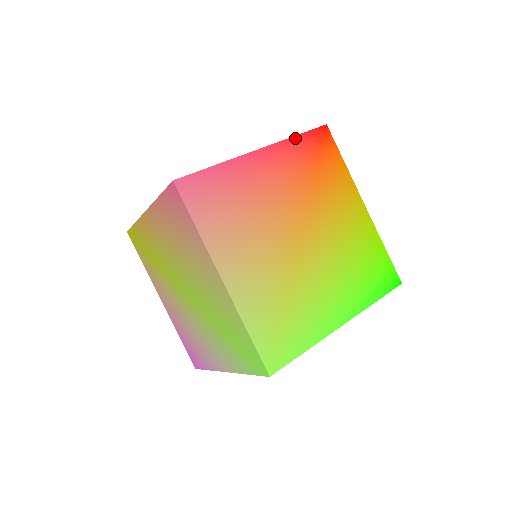
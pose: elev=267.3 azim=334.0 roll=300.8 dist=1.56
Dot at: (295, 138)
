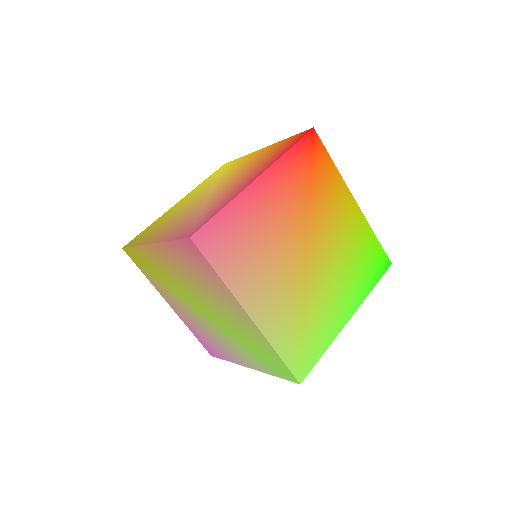
Dot at: (288, 153)
